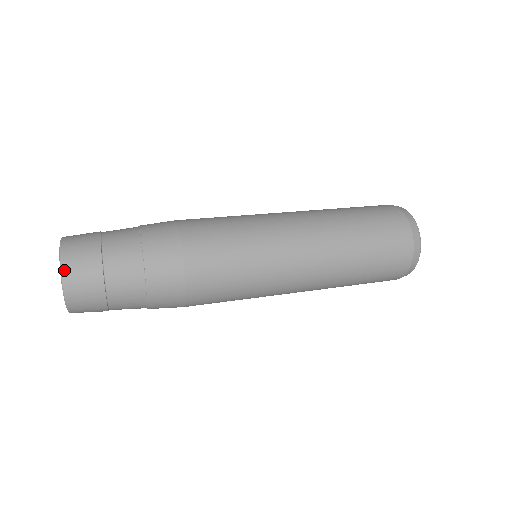
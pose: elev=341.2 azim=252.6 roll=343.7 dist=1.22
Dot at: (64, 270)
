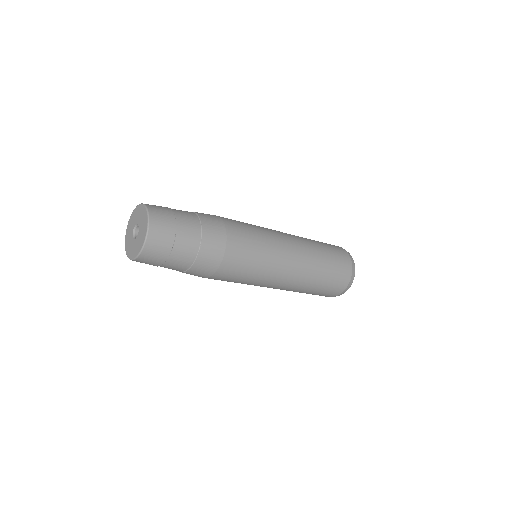
Dot at: (151, 215)
